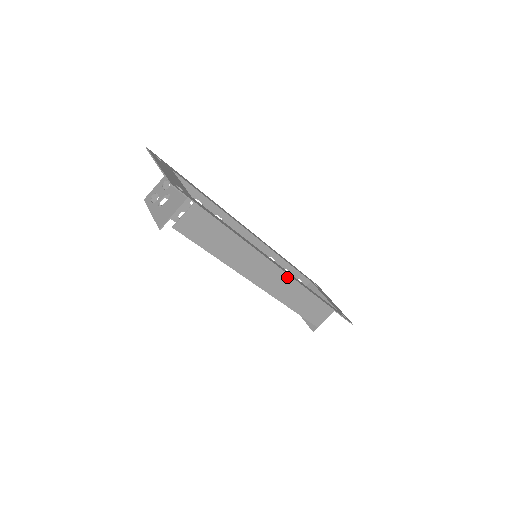
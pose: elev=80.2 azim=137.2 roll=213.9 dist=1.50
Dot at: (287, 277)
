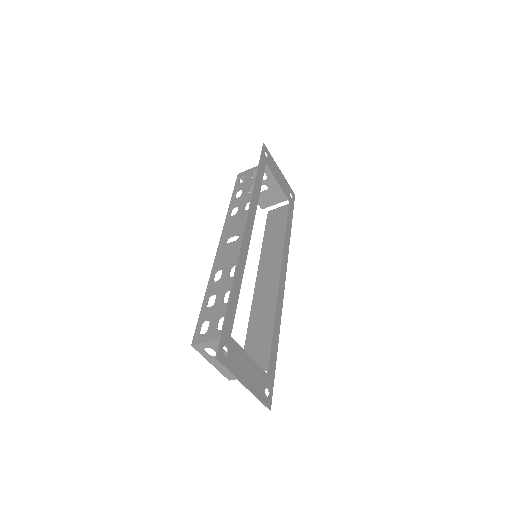
Dot at: (279, 259)
